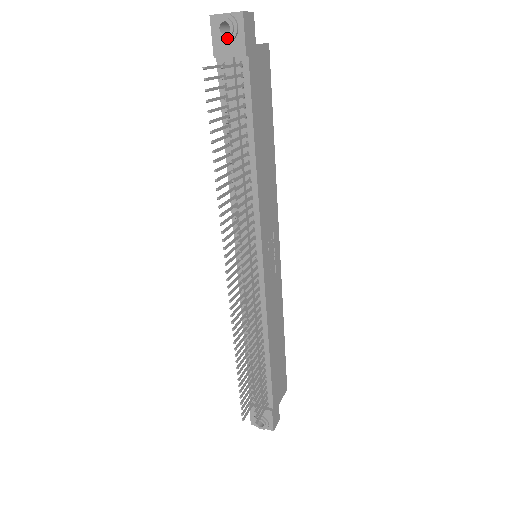
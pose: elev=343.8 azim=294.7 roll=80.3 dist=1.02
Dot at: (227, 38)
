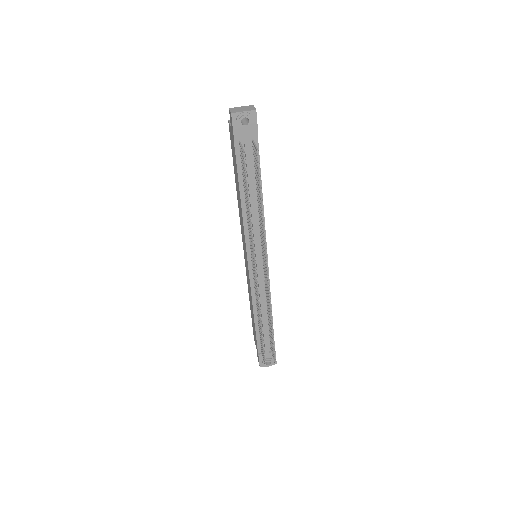
Dot at: (246, 127)
